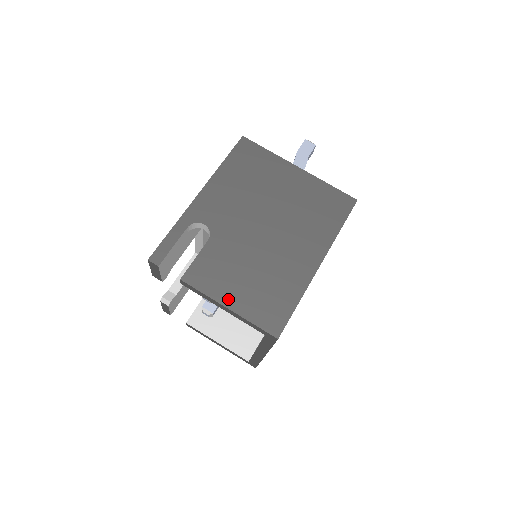
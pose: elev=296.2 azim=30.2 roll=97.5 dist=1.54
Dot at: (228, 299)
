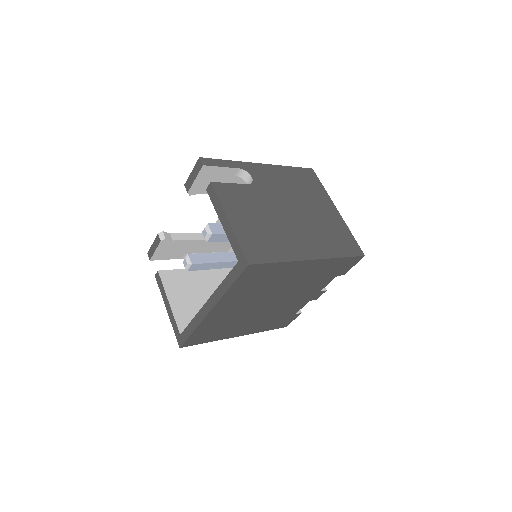
Dot at: (233, 217)
